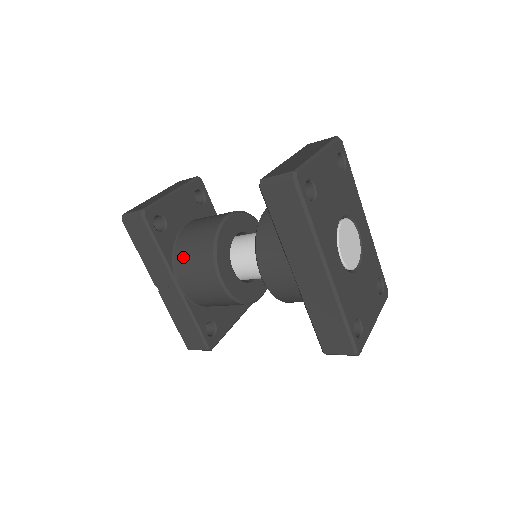
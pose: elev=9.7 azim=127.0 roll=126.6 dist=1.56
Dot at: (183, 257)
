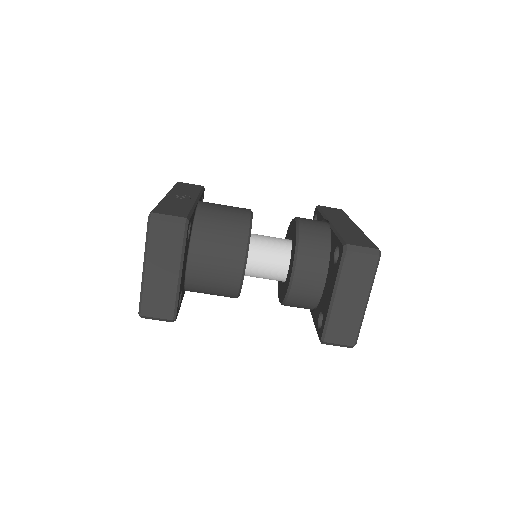
Dot at: occluded
